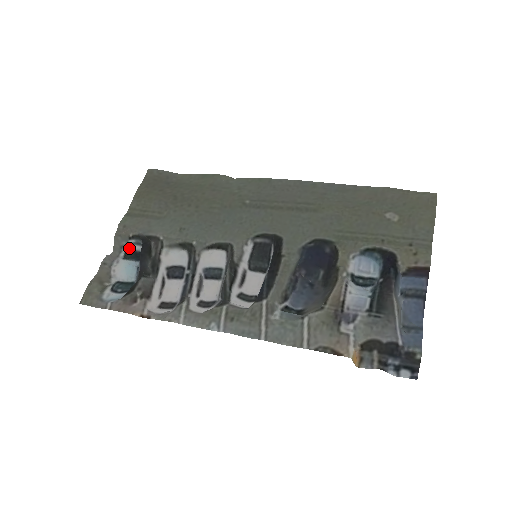
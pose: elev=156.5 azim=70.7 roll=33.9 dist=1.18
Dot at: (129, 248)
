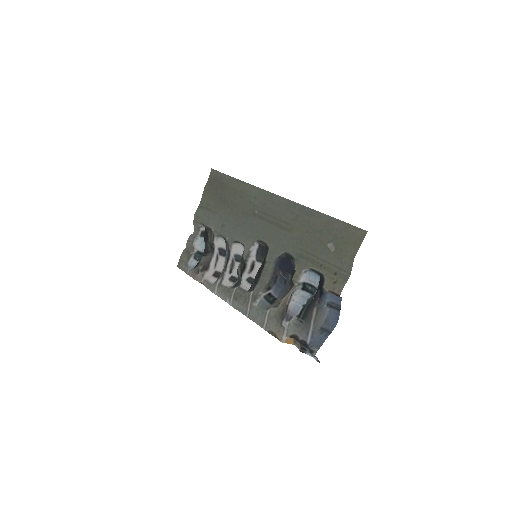
Dot at: (203, 228)
